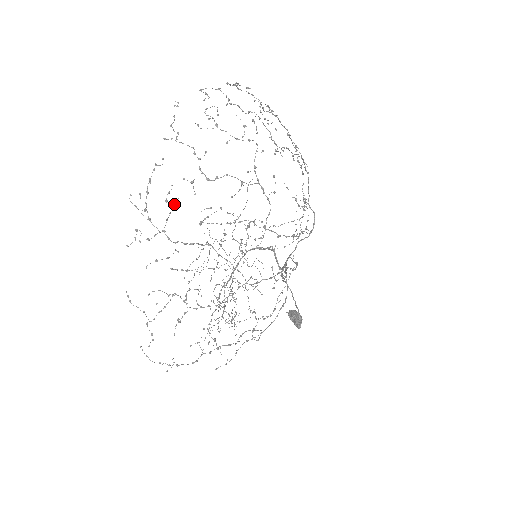
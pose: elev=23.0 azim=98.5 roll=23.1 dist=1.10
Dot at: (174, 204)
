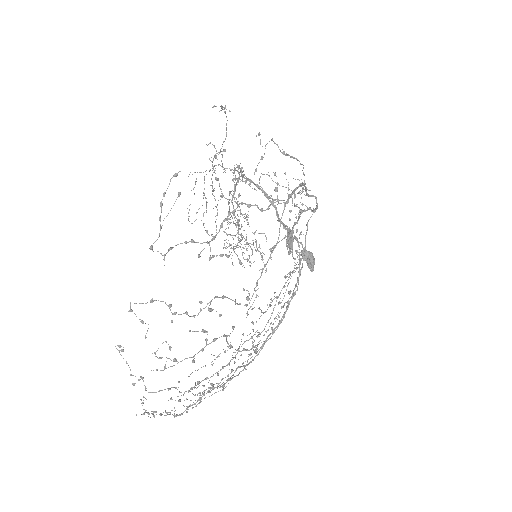
Dot at: (174, 411)
